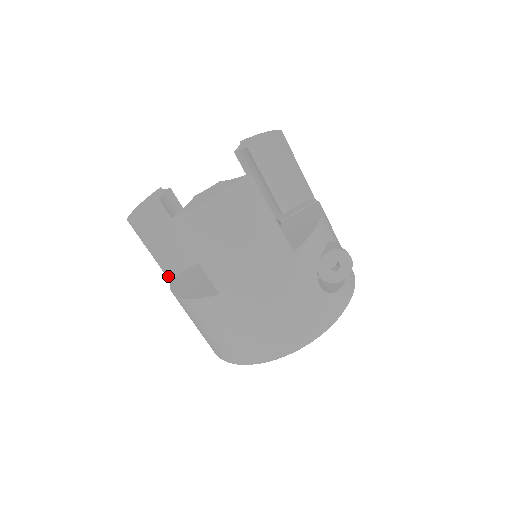
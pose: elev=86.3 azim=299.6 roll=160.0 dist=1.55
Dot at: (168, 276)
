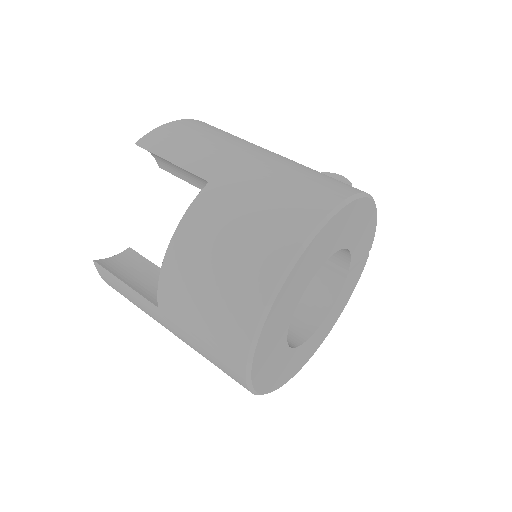
Dot at: (154, 304)
